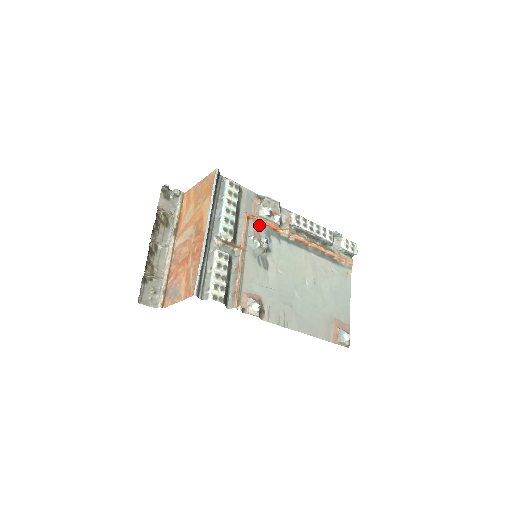
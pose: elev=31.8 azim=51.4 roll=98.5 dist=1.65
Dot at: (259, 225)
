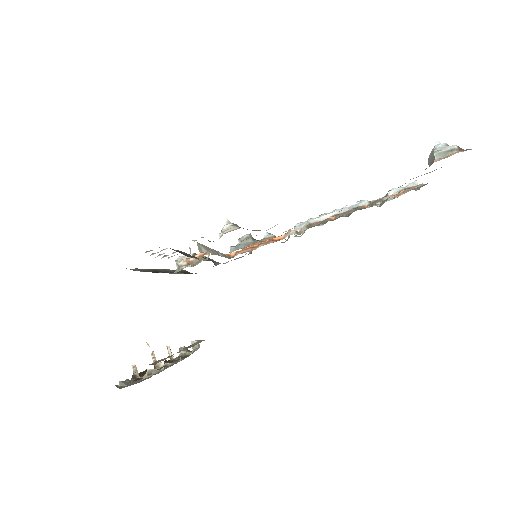
Dot at: occluded
